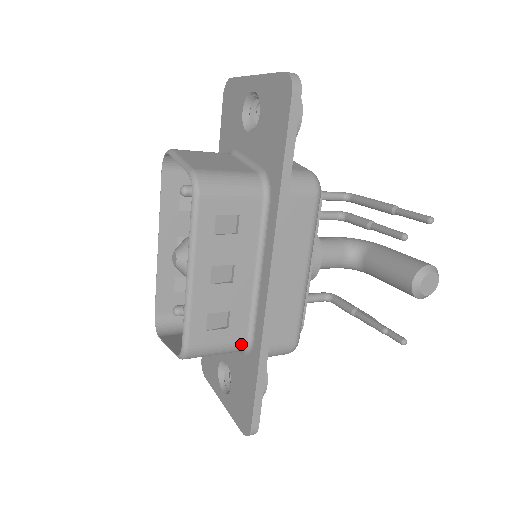
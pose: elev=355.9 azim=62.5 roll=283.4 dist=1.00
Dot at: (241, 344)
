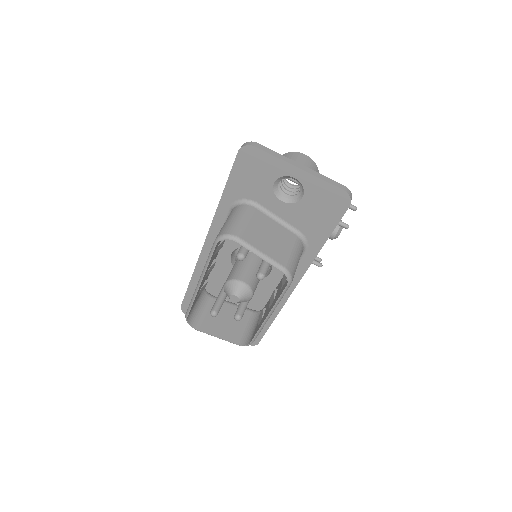
Dot at: occluded
